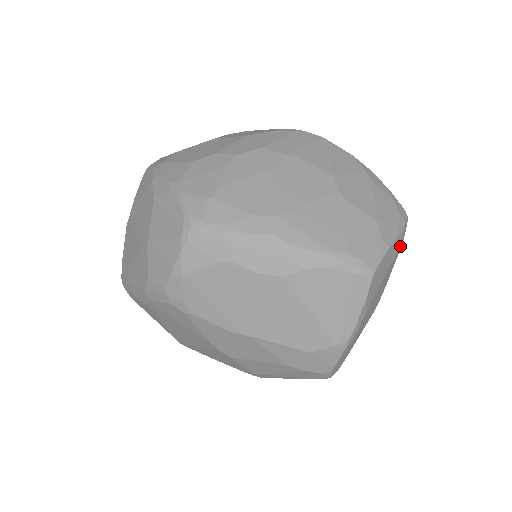
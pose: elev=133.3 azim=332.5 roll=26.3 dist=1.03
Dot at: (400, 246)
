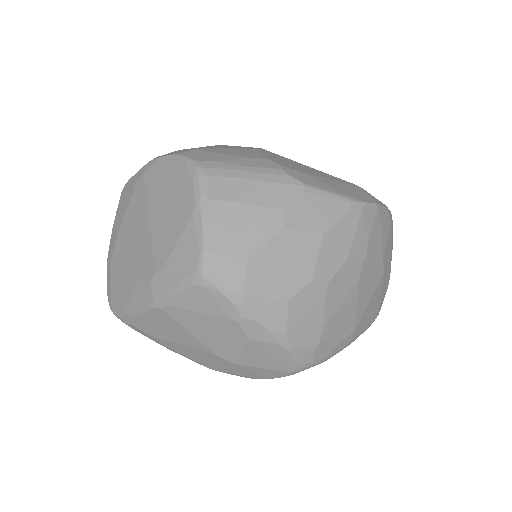
Dot at: occluded
